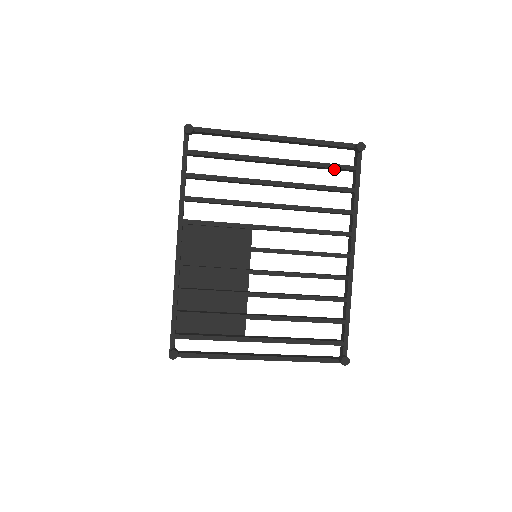
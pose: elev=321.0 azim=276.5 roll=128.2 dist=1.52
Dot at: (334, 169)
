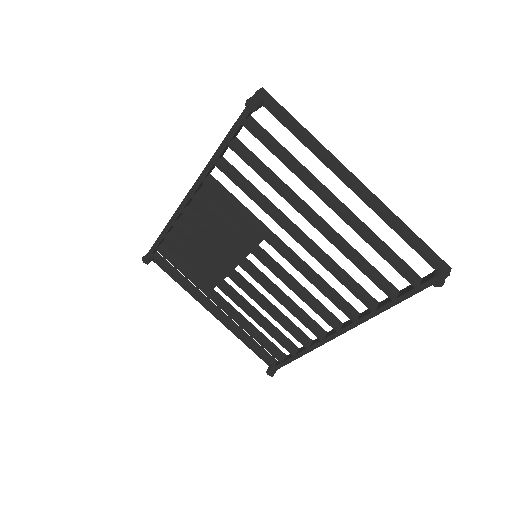
Dot at: occluded
